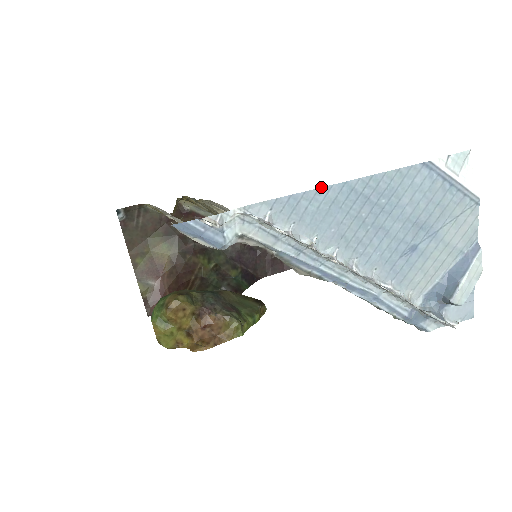
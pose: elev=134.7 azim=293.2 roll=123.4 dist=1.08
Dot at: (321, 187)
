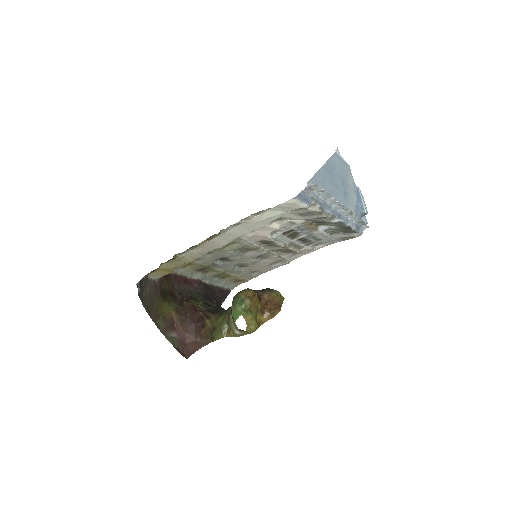
Dot at: (319, 169)
